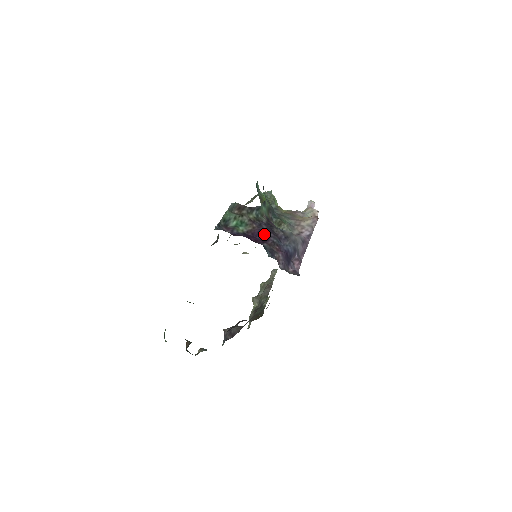
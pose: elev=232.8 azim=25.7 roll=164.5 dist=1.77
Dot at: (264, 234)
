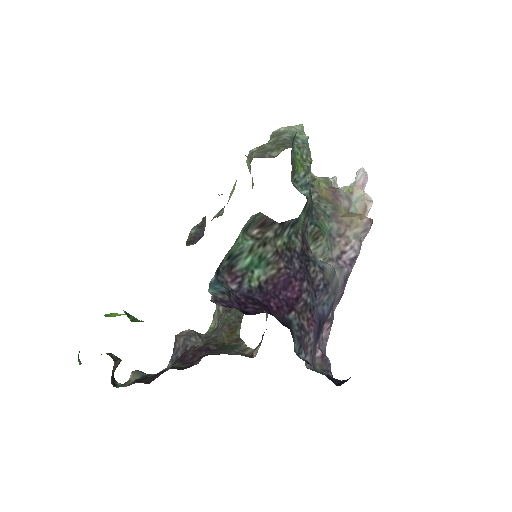
Dot at: (294, 286)
